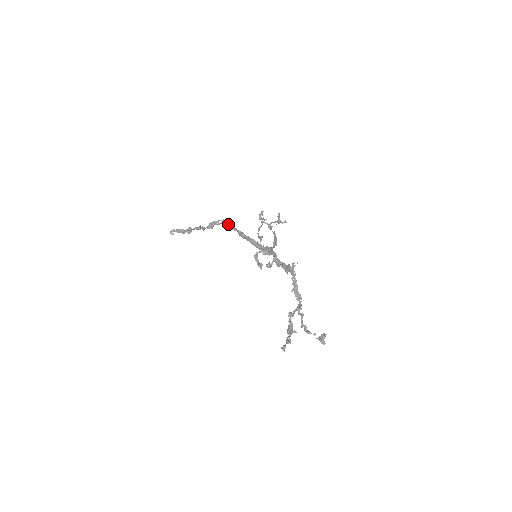
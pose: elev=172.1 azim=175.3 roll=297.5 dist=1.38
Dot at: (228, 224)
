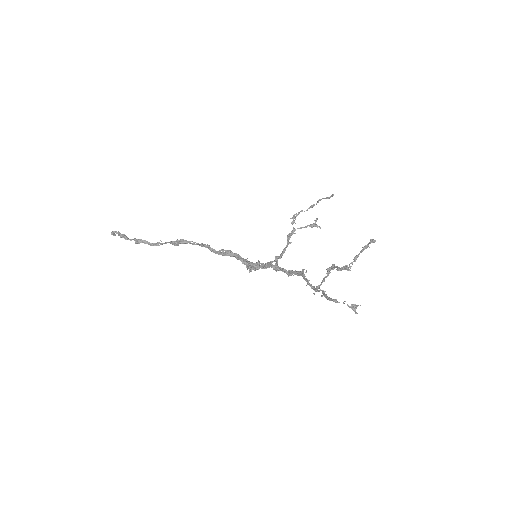
Dot at: (206, 245)
